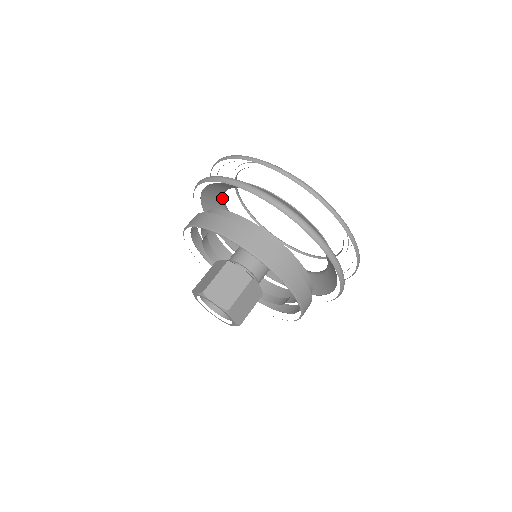
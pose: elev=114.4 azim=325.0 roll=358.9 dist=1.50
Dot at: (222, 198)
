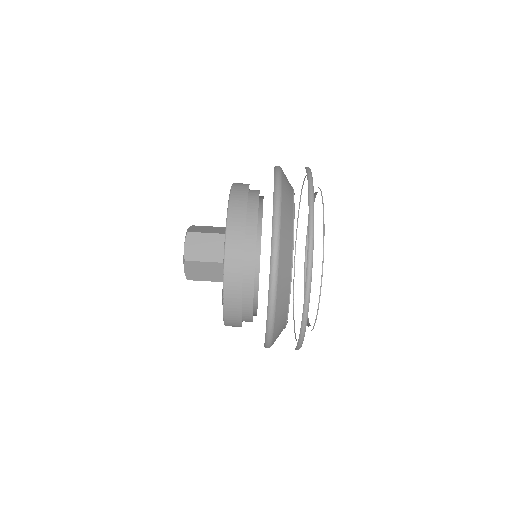
Dot at: occluded
